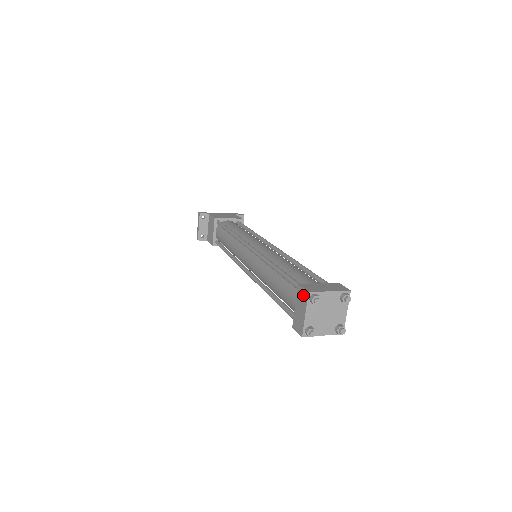
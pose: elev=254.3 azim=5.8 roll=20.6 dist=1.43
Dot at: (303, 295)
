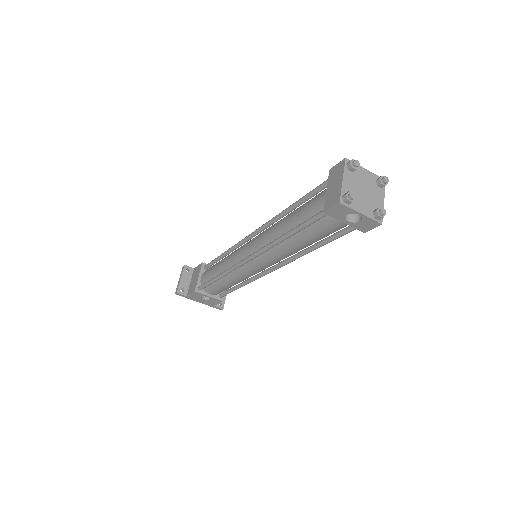
Dot at: (338, 168)
